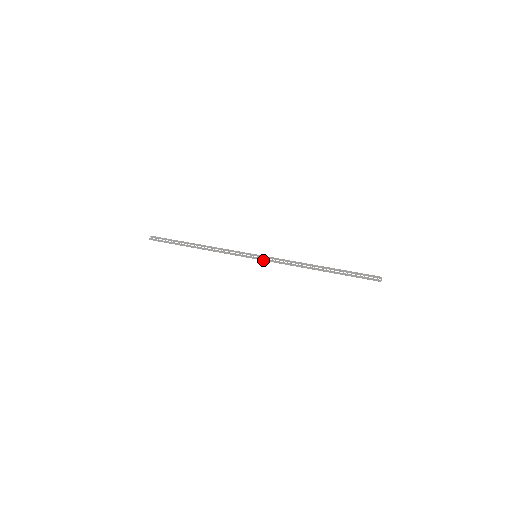
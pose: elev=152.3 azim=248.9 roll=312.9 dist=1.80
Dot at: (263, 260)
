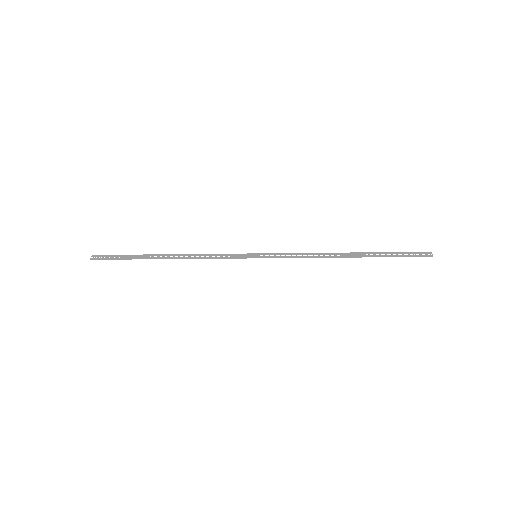
Dot at: (268, 257)
